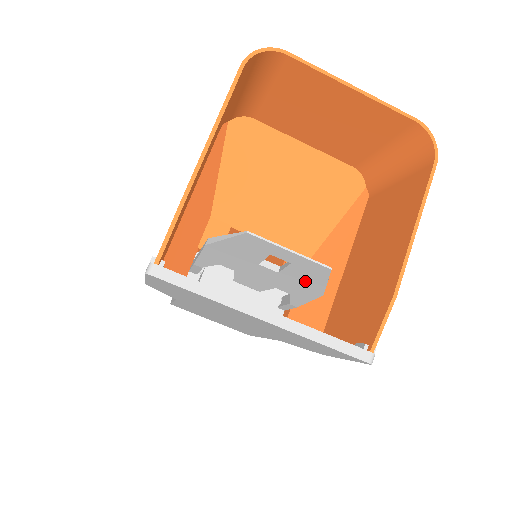
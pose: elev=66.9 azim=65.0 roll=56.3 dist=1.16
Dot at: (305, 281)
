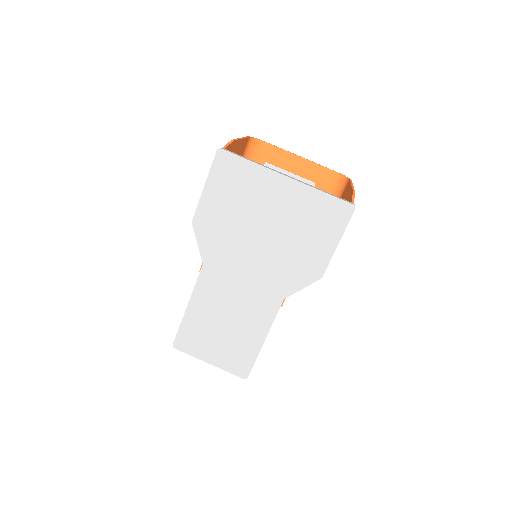
Dot at: occluded
